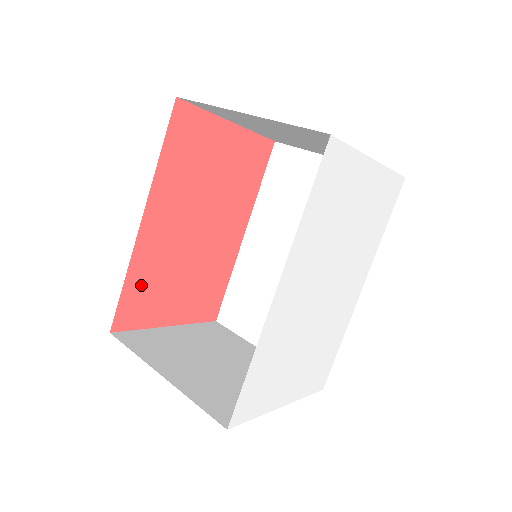
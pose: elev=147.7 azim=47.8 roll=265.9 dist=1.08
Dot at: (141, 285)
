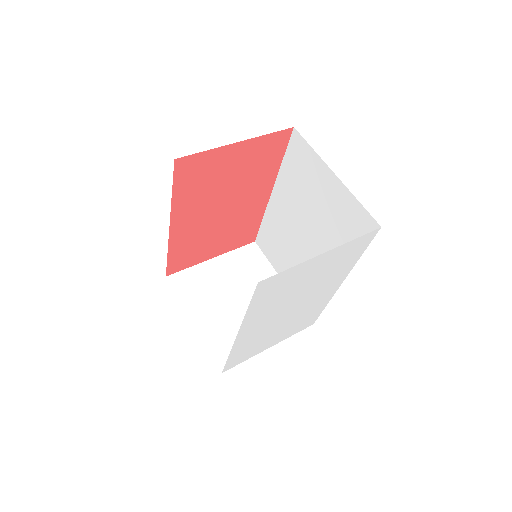
Dot at: (182, 252)
